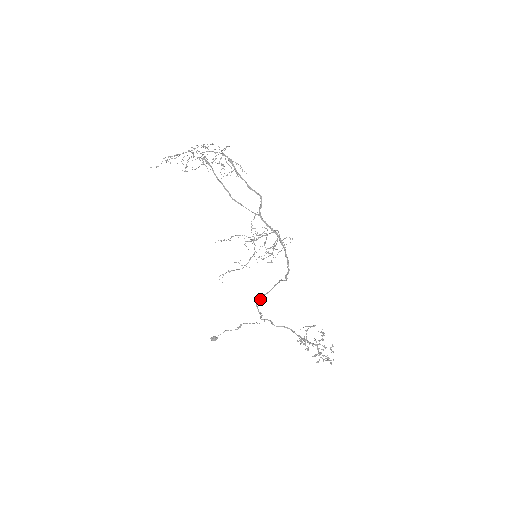
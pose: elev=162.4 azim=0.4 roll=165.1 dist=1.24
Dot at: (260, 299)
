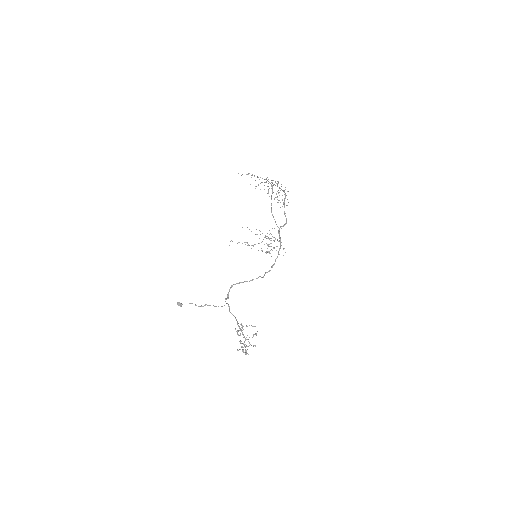
Dot at: occluded
